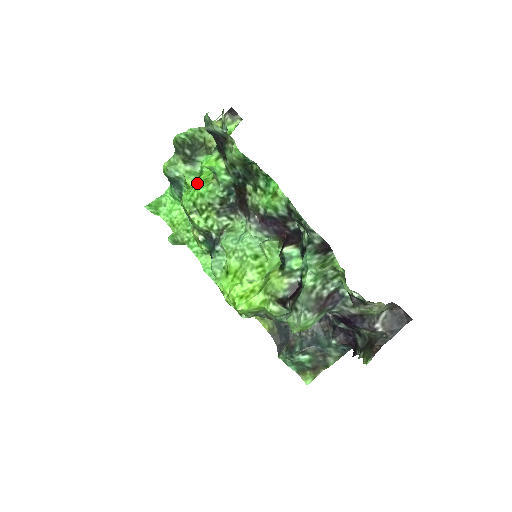
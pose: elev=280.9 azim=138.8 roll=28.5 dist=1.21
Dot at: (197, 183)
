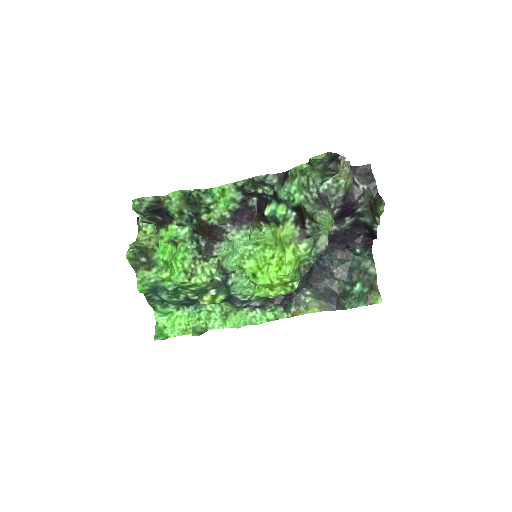
Dot at: (172, 260)
